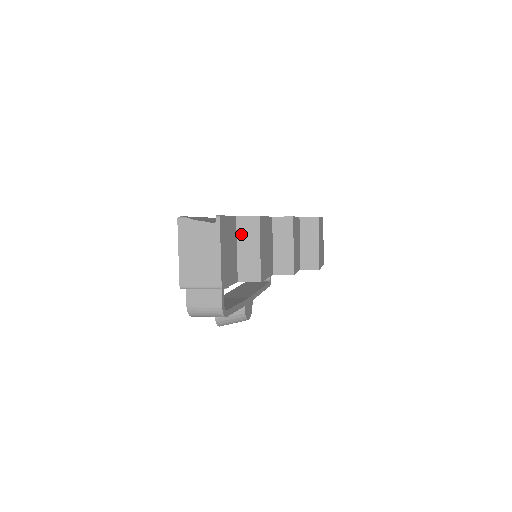
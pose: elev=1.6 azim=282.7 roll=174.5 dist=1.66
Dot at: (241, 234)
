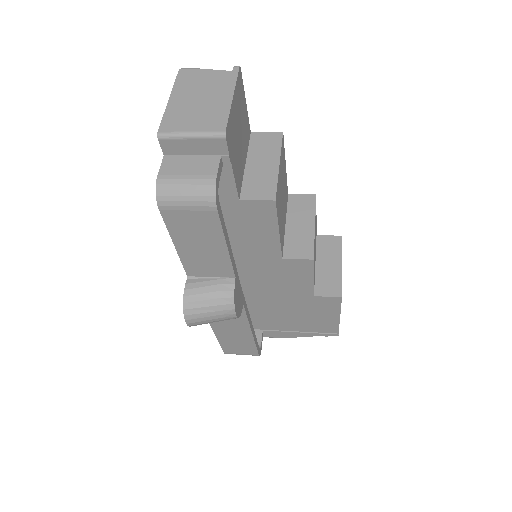
Dot at: (254, 149)
